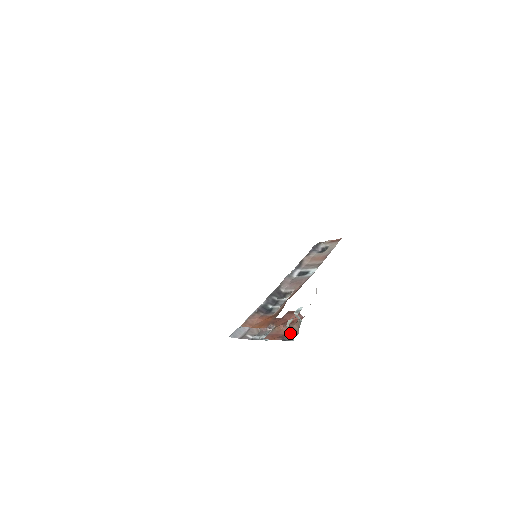
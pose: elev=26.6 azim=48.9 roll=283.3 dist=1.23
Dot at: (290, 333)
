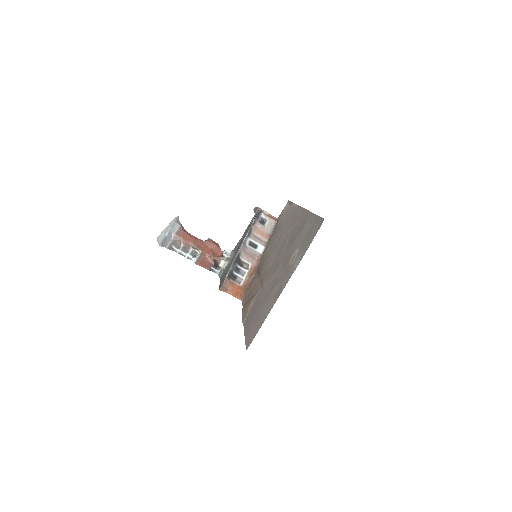
Dot at: (214, 264)
